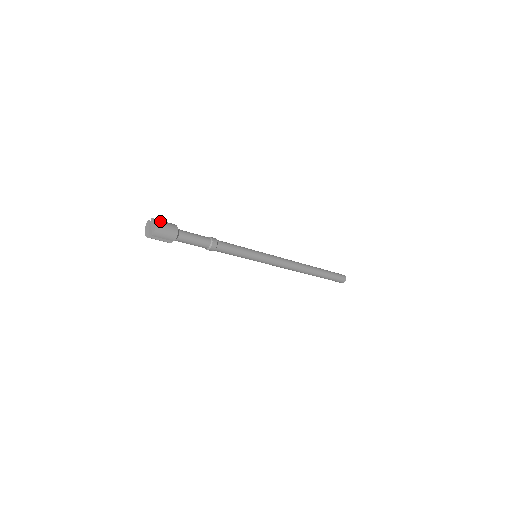
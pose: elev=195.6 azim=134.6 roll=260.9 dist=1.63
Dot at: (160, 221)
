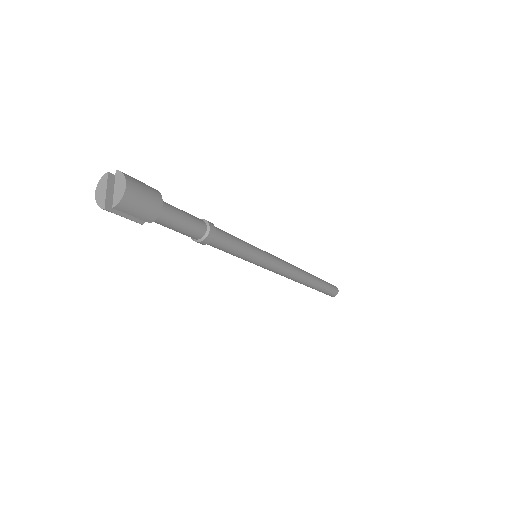
Dot at: (134, 180)
